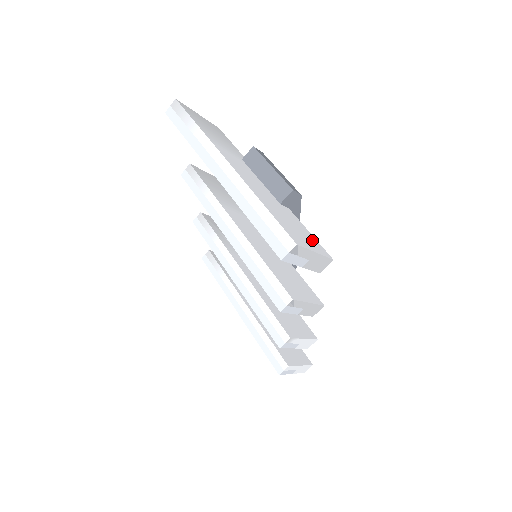
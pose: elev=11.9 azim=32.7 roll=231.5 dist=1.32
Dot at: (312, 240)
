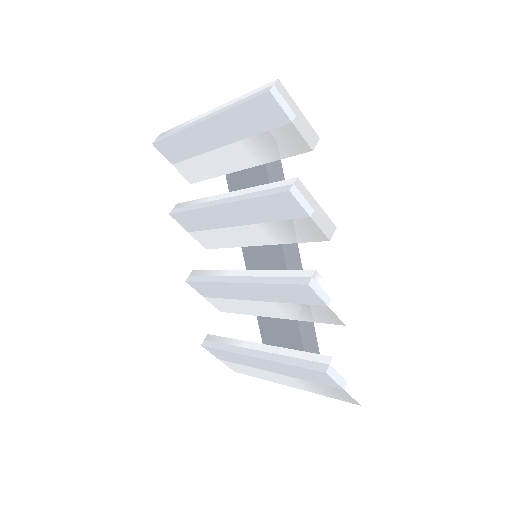
Dot at: occluded
